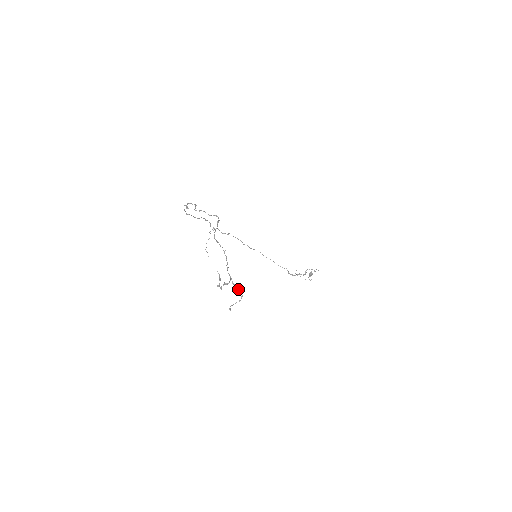
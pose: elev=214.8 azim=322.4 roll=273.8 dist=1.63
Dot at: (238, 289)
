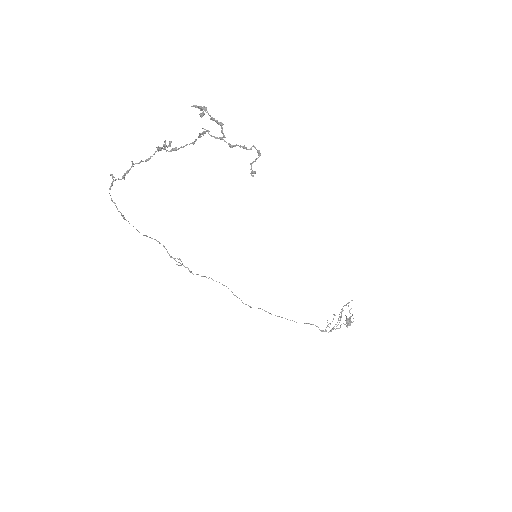
Dot at: (245, 147)
